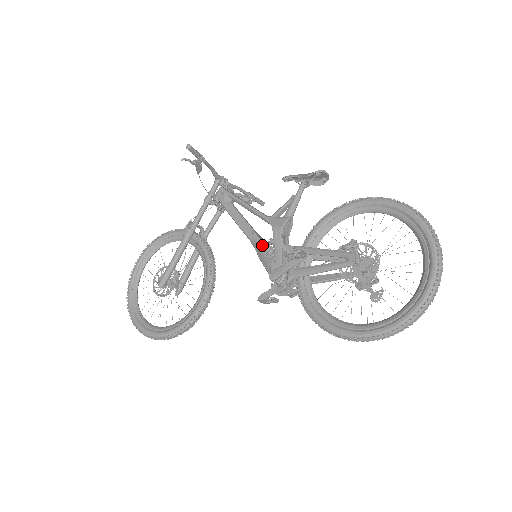
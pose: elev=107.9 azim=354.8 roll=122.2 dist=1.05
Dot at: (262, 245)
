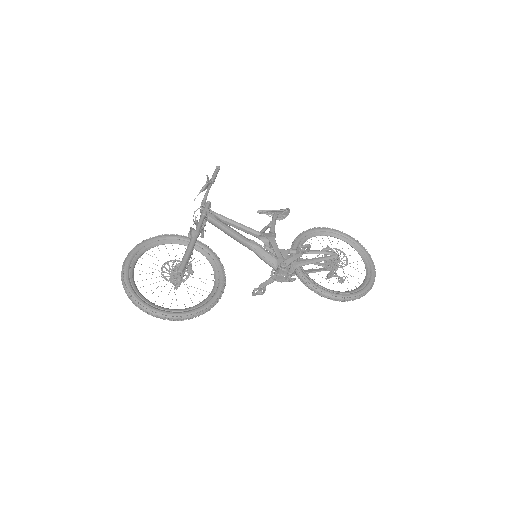
Dot at: (263, 248)
